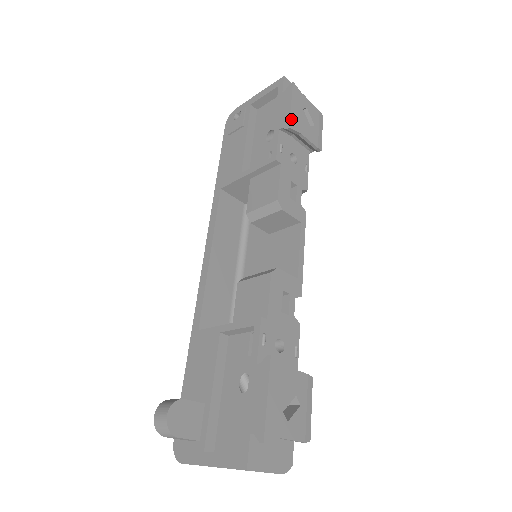
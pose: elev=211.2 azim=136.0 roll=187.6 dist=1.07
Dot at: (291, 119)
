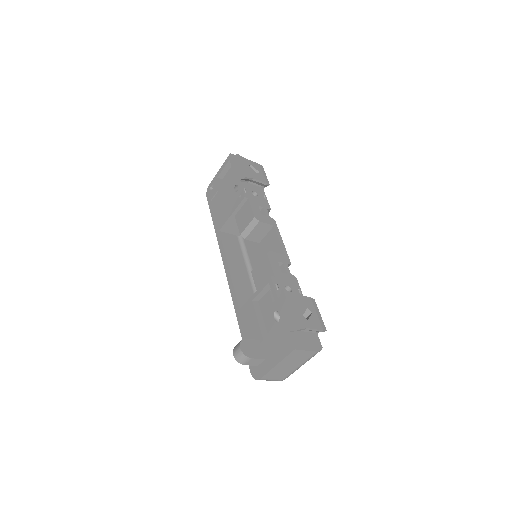
Dot at: (244, 173)
